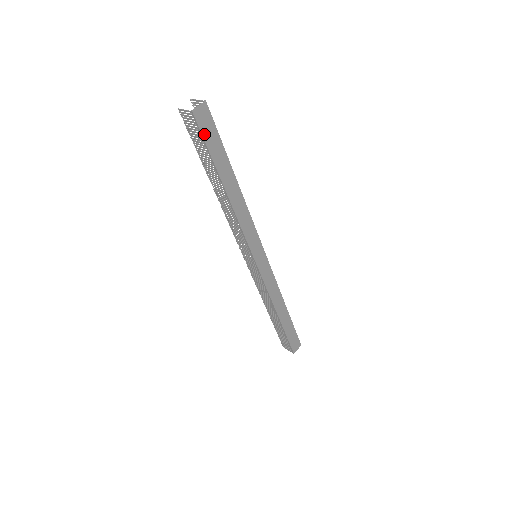
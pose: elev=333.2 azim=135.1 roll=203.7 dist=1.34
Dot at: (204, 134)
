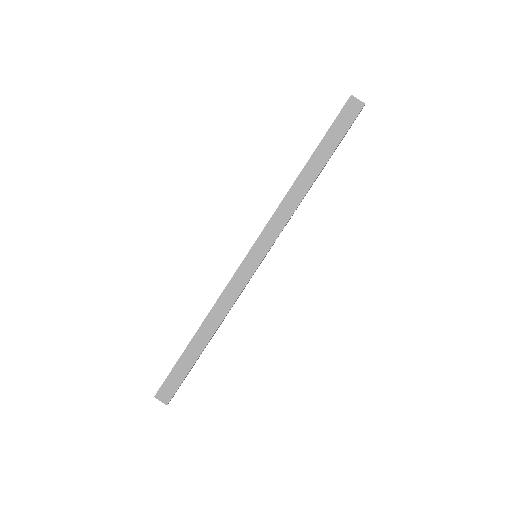
Dot at: (340, 117)
